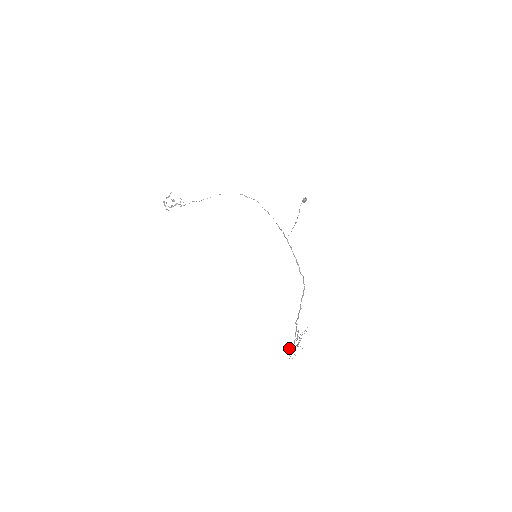
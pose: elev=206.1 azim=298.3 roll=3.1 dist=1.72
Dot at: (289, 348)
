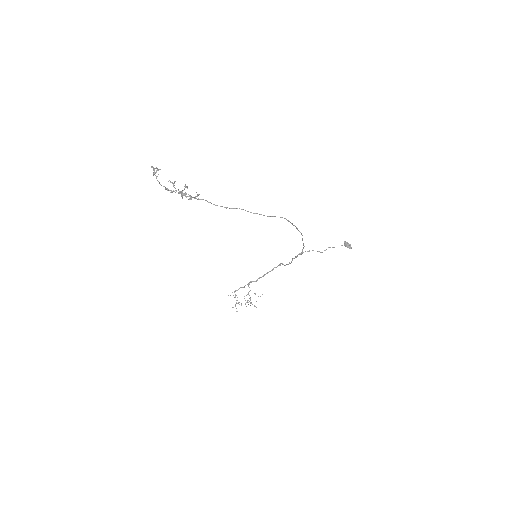
Dot at: occluded
